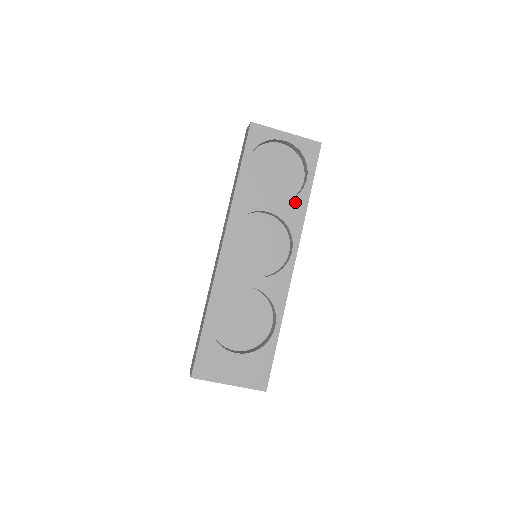
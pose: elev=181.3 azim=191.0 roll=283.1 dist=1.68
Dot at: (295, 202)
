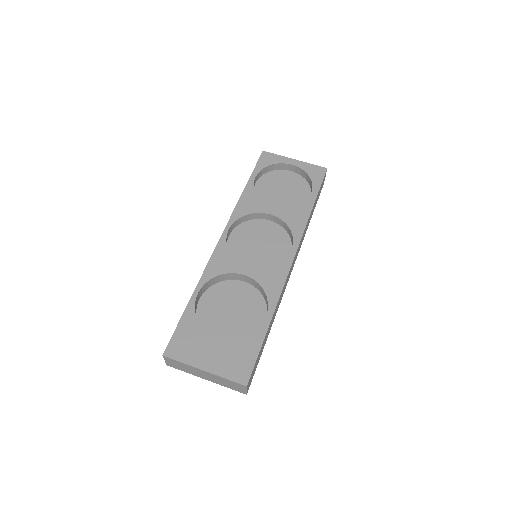
Dot at: (298, 209)
